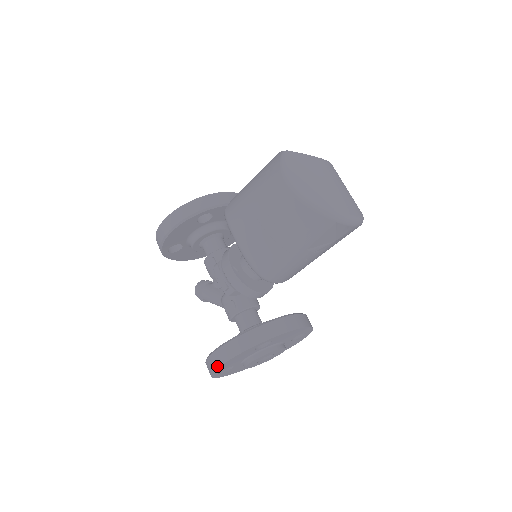
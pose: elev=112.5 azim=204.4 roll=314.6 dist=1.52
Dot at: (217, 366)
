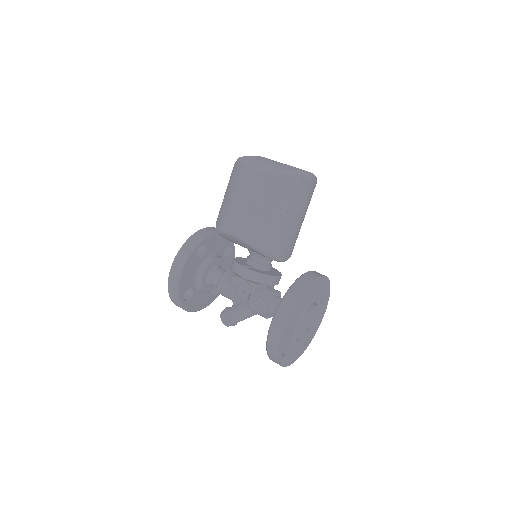
Dot at: (279, 337)
